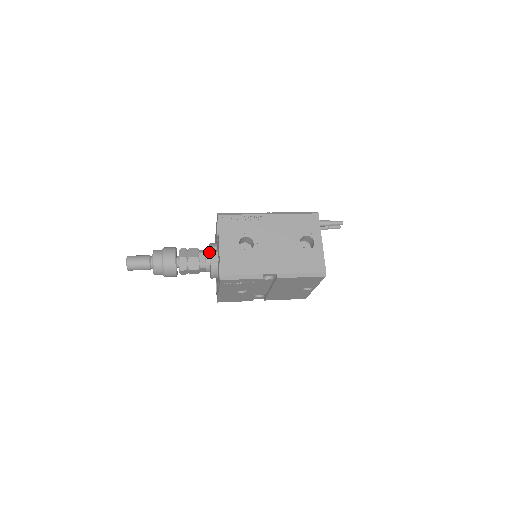
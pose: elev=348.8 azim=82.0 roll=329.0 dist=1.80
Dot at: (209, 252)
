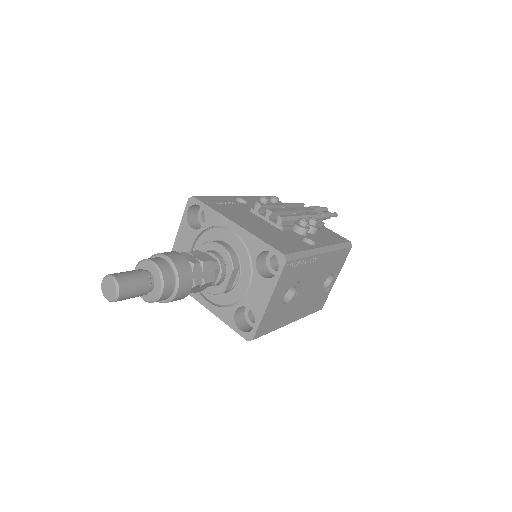
Dot at: (225, 269)
